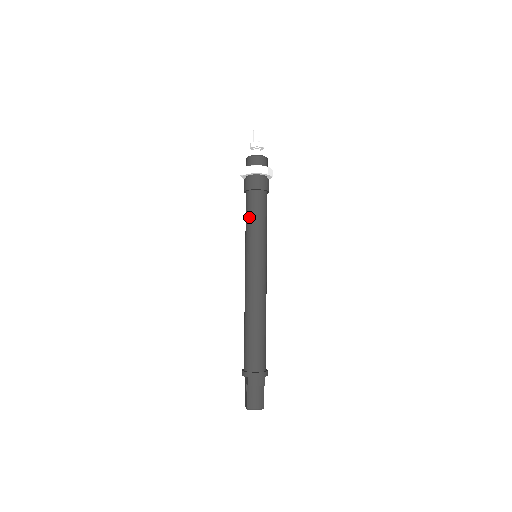
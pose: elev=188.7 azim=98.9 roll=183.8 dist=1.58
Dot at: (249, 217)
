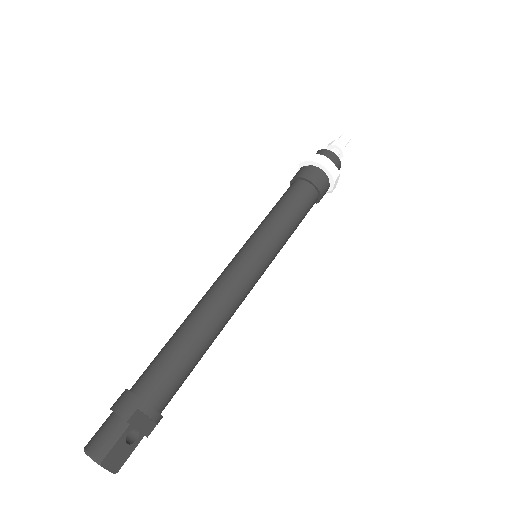
Dot at: (273, 207)
